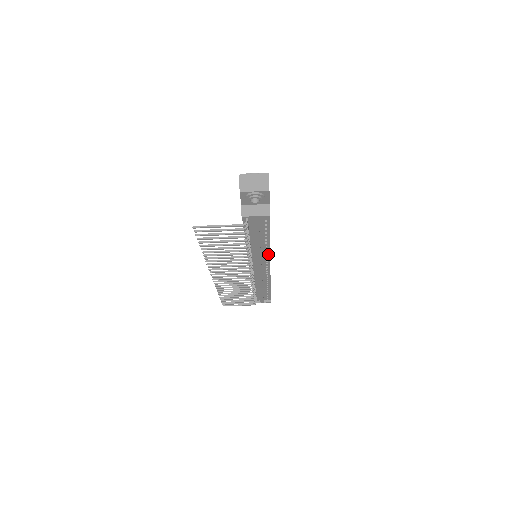
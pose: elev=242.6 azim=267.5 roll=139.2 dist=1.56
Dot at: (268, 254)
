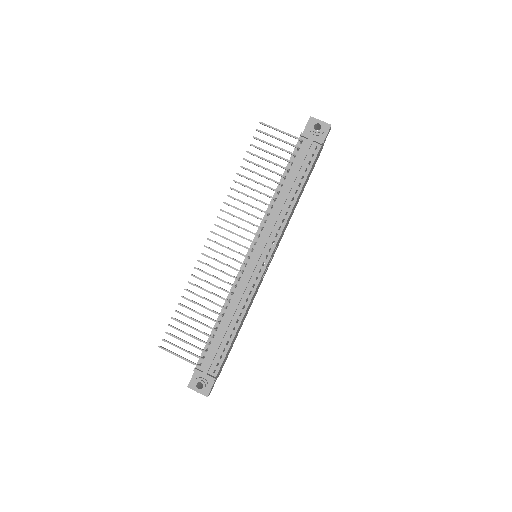
Dot at: (282, 226)
